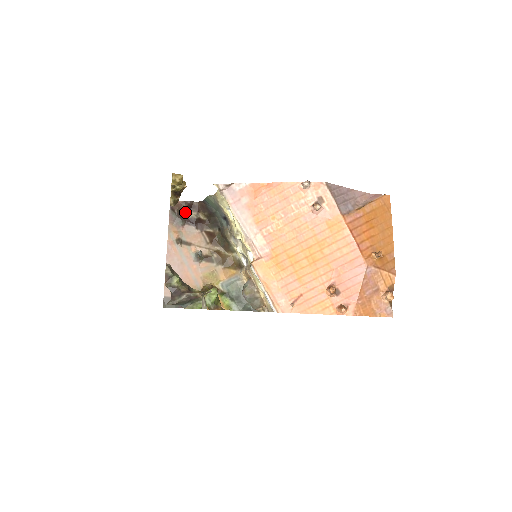
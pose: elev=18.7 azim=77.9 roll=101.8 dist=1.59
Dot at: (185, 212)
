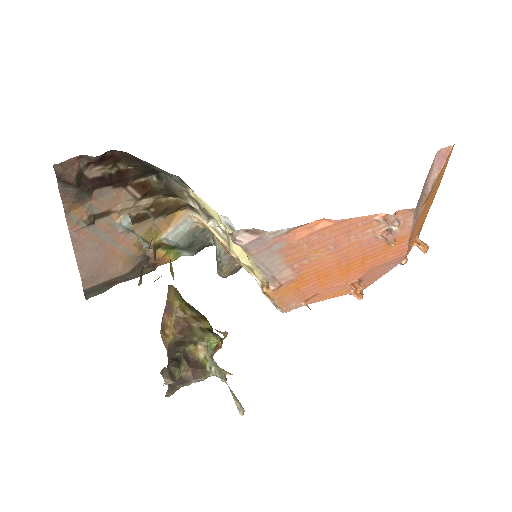
Dot at: (88, 171)
